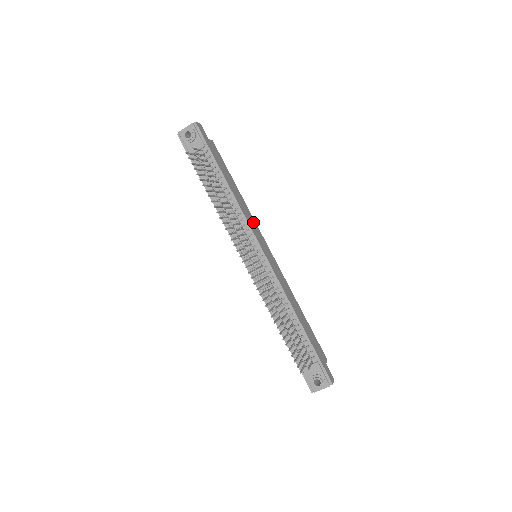
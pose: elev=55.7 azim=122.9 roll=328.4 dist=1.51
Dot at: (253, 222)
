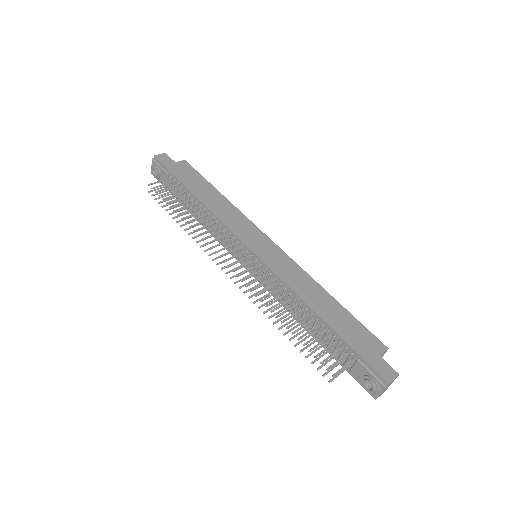
Dot at: (241, 220)
